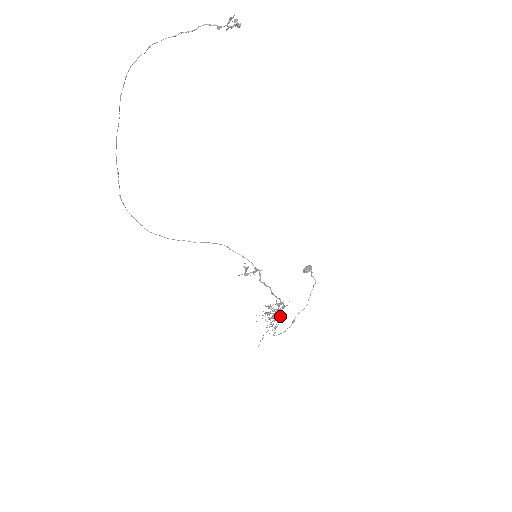
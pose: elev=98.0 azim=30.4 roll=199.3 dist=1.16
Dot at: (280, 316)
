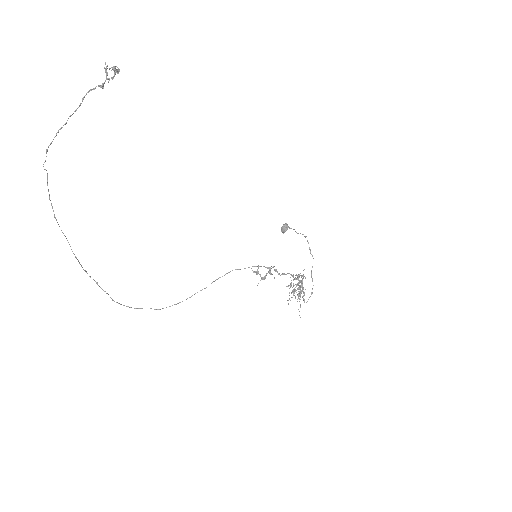
Dot at: occluded
